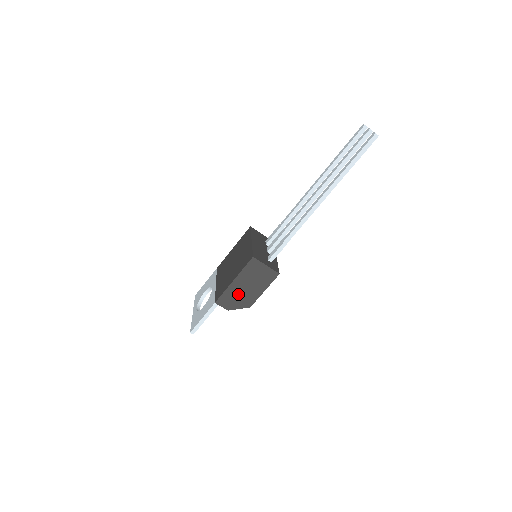
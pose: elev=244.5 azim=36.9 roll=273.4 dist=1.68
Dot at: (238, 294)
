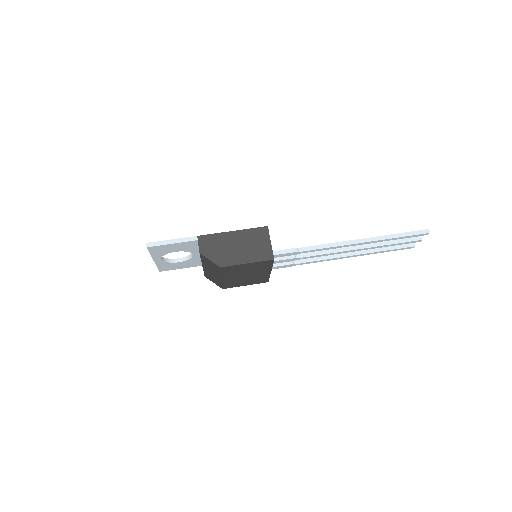
Dot at: (224, 246)
